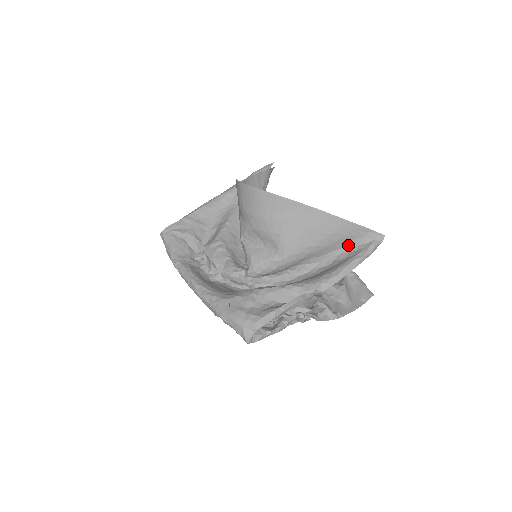
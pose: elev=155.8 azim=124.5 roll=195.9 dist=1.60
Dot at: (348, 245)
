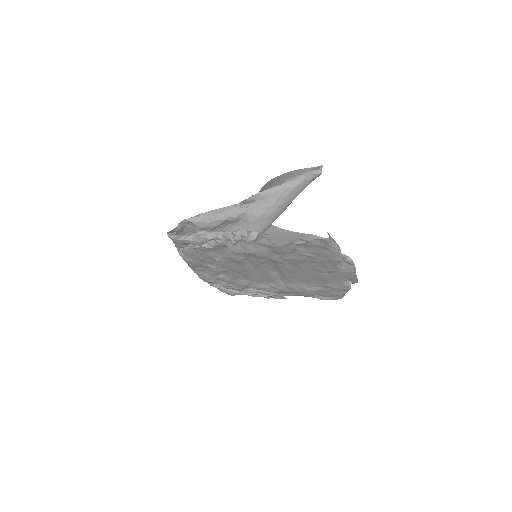
Dot at: occluded
